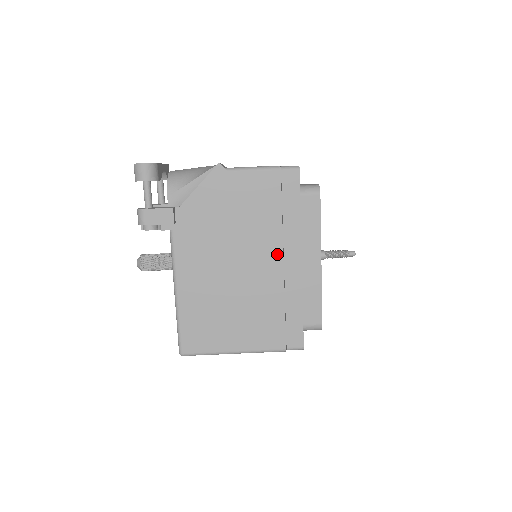
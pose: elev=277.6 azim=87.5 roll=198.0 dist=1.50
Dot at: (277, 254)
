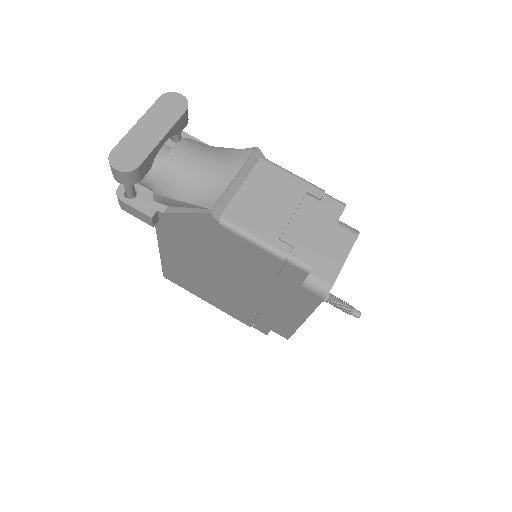
Dot at: (260, 295)
